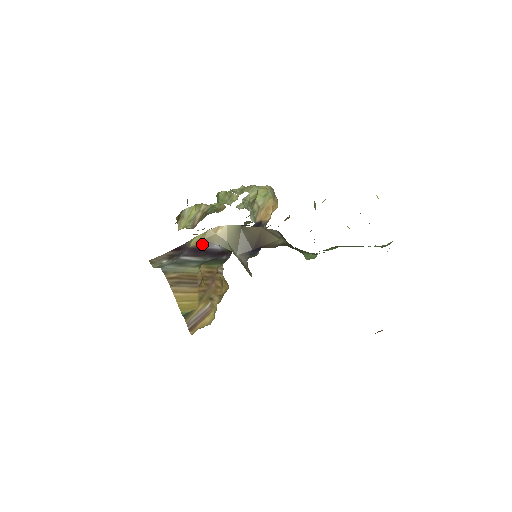
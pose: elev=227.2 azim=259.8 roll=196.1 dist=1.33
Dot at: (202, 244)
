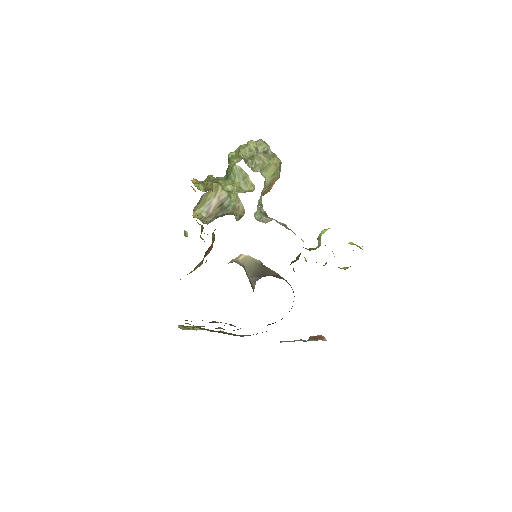
Dot at: occluded
